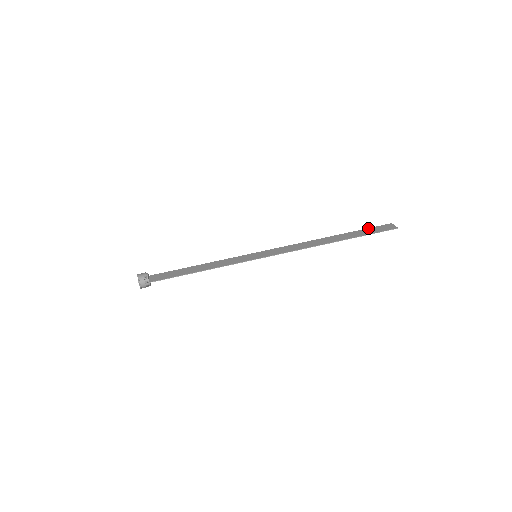
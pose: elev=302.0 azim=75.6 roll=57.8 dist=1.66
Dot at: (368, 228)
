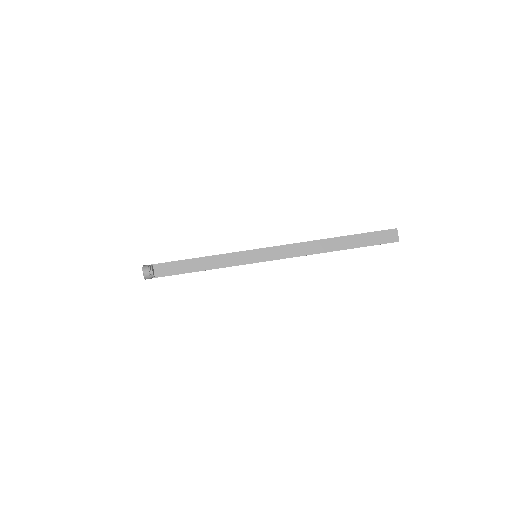
Dot at: (372, 232)
